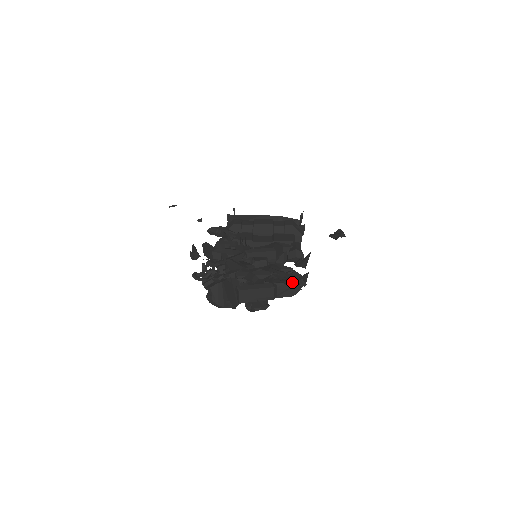
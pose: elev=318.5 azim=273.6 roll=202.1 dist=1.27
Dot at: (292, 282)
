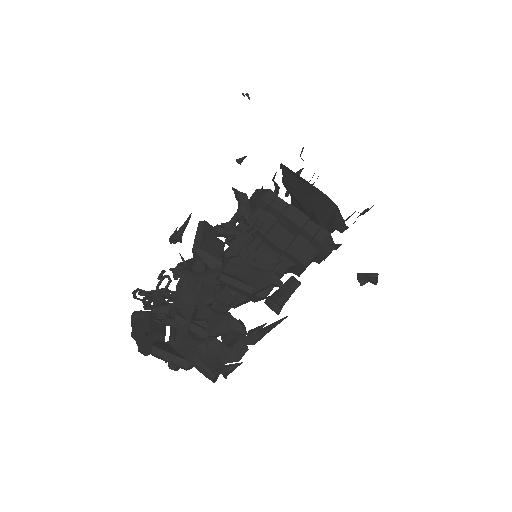
Dot at: (209, 372)
